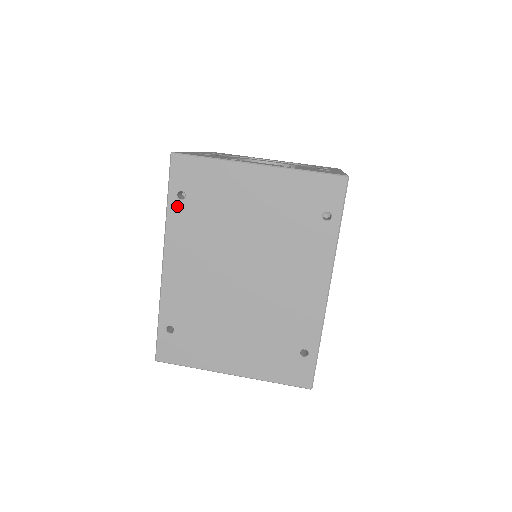
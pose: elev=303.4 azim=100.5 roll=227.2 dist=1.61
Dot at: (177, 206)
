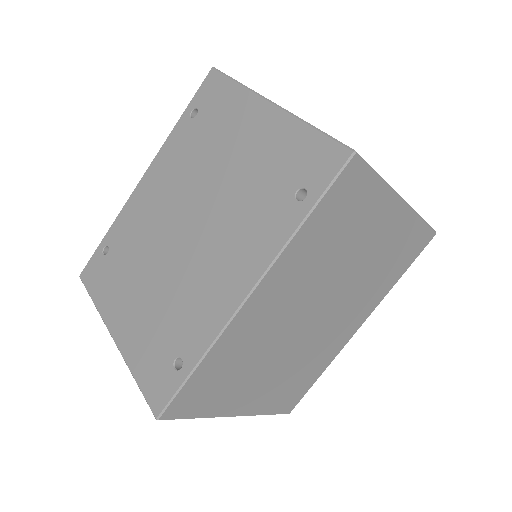
Dot at: (185, 123)
